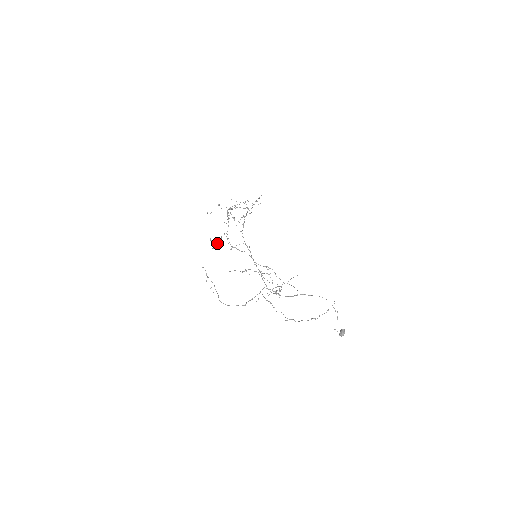
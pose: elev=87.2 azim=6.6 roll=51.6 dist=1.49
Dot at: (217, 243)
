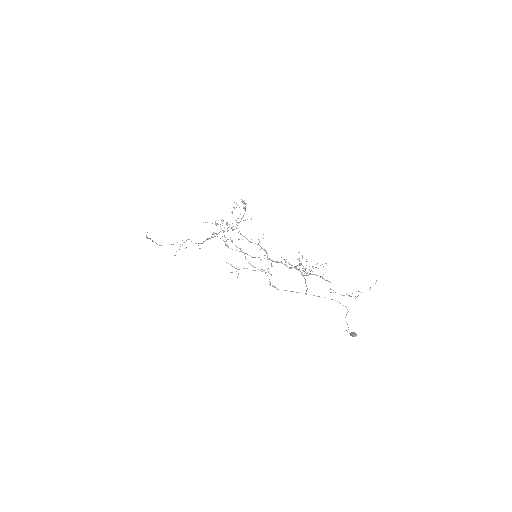
Dot at: occluded
